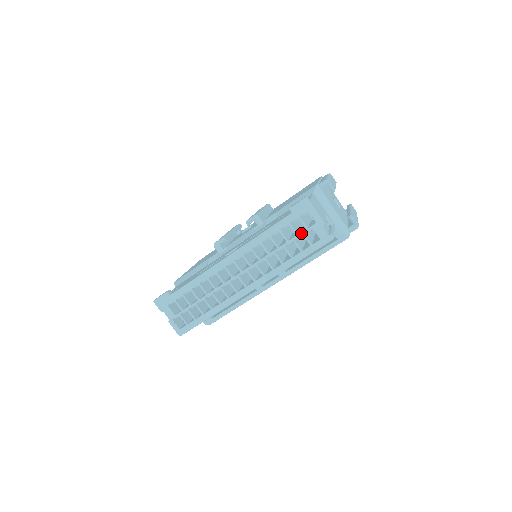
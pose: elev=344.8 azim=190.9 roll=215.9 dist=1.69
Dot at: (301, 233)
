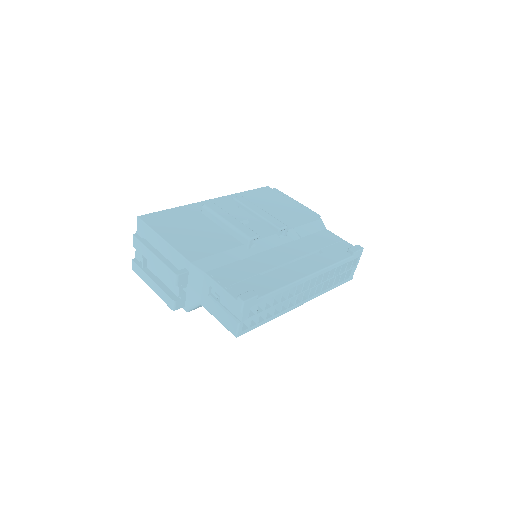
Dot at: occluded
